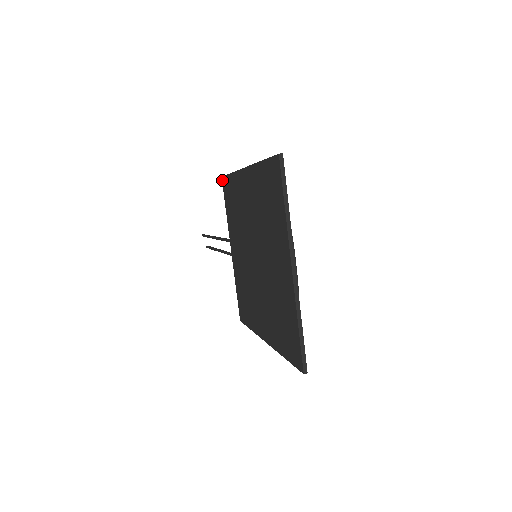
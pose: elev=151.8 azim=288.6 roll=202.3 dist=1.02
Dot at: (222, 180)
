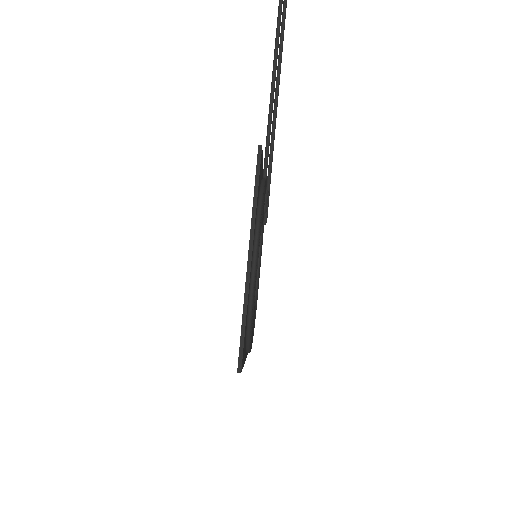
Dot at: (258, 149)
